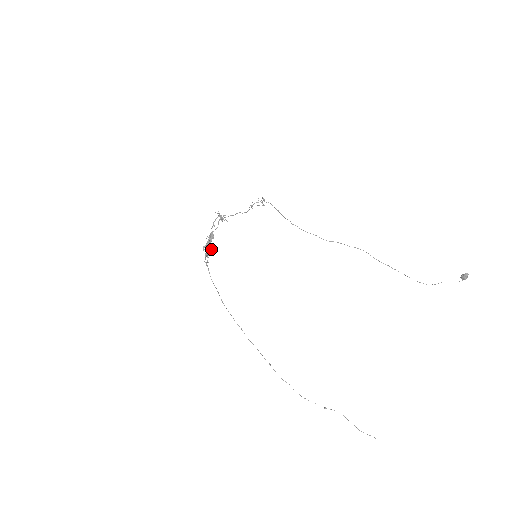
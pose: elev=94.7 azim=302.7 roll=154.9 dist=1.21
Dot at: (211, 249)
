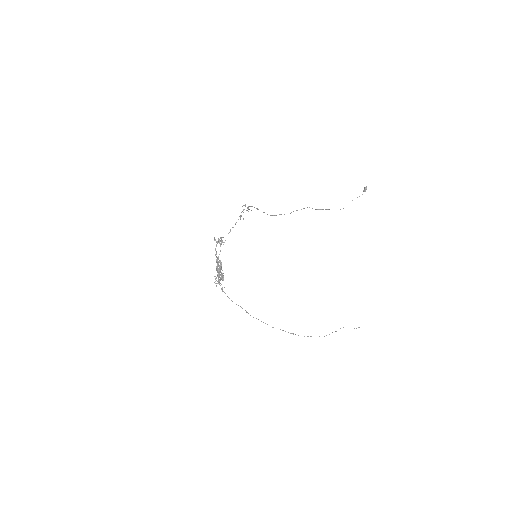
Dot at: (222, 274)
